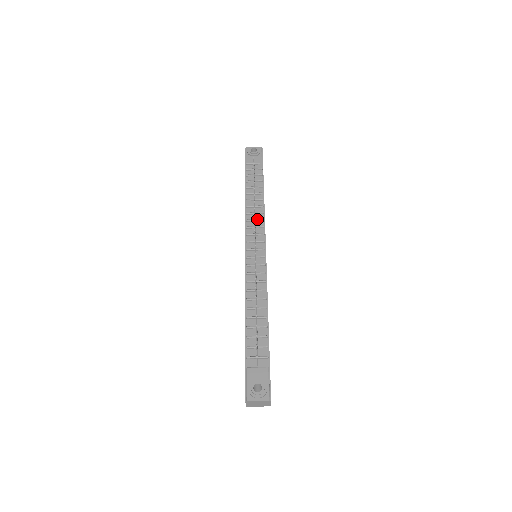
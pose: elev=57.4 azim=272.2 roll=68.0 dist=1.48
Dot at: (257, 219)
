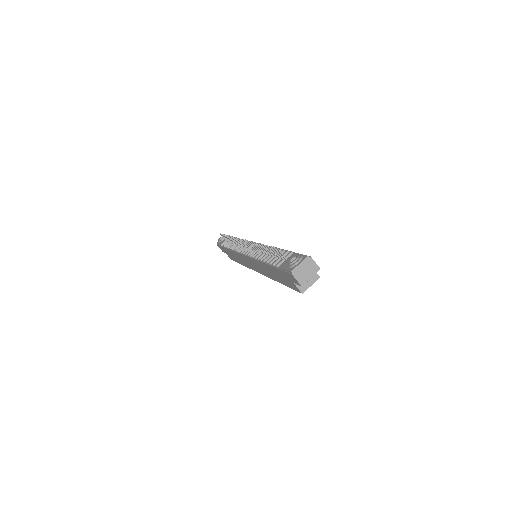
Dot at: occluded
